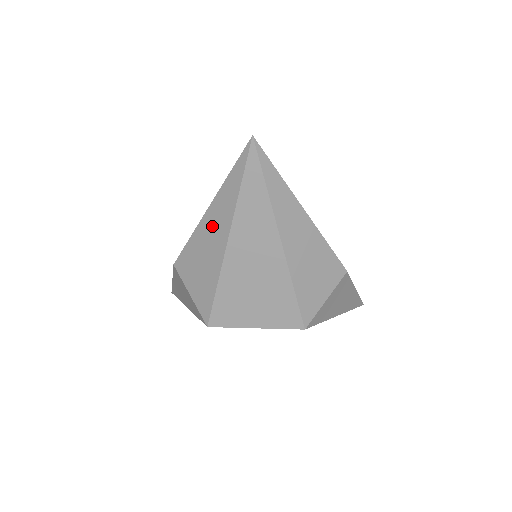
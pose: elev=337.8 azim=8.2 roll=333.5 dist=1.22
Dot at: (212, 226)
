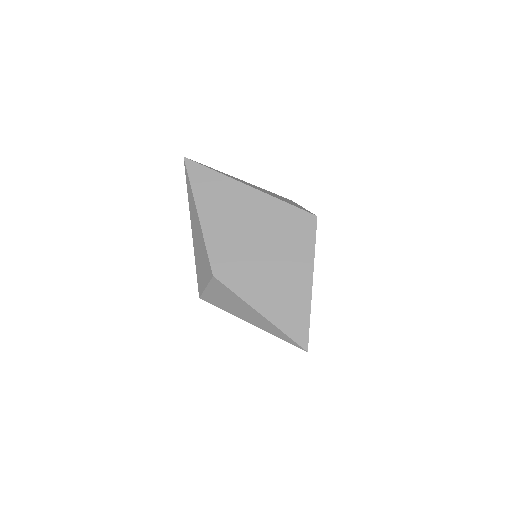
Dot at: (251, 314)
